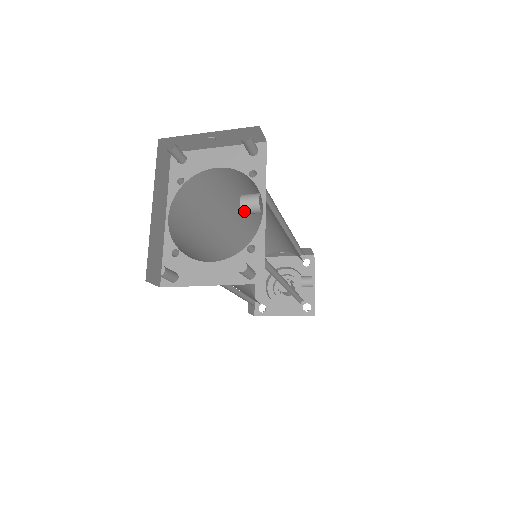
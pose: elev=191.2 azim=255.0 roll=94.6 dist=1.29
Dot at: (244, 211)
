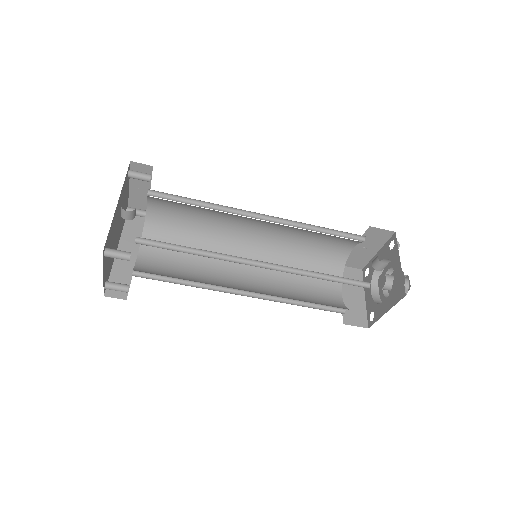
Dot at: (124, 218)
